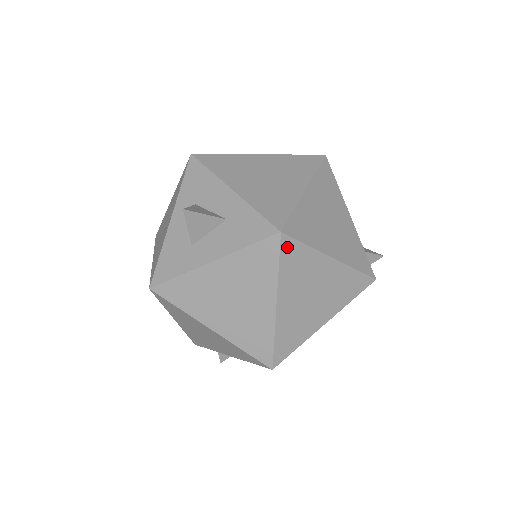
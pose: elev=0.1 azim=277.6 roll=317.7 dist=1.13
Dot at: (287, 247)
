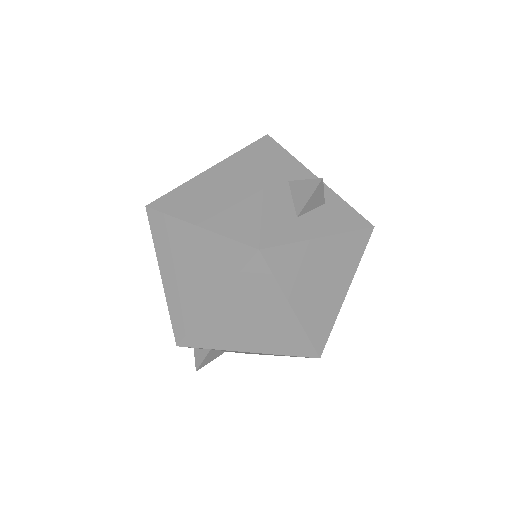
Dot at: (368, 241)
